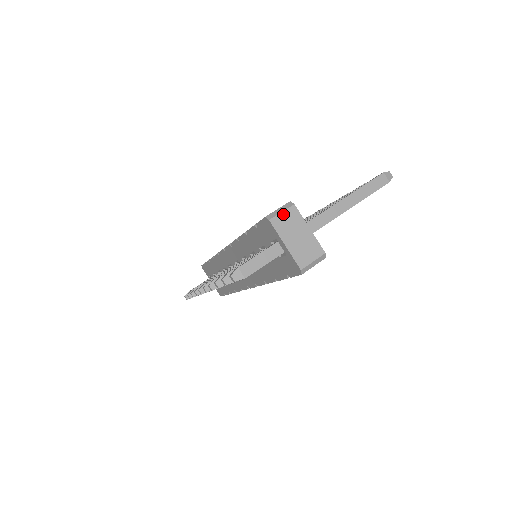
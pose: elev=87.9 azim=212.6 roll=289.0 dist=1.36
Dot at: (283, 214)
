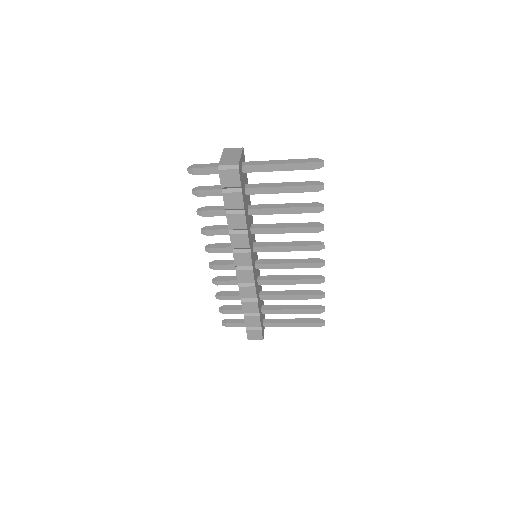
Dot at: (233, 149)
